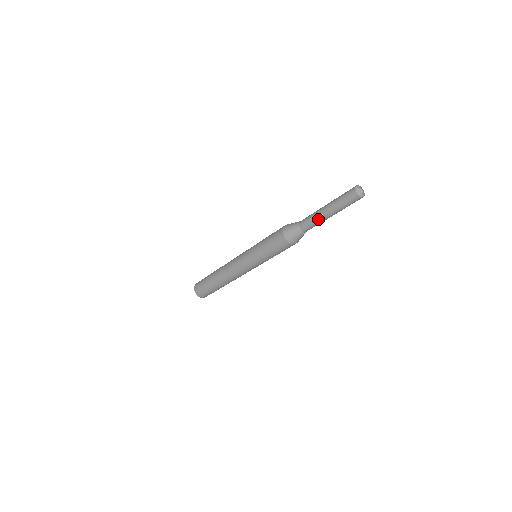
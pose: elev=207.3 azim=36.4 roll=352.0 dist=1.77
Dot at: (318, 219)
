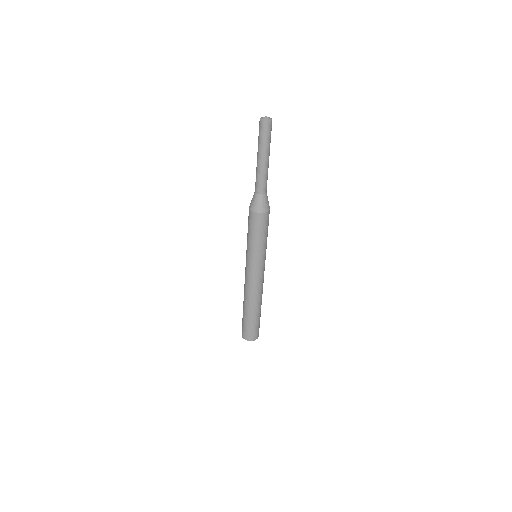
Dot at: (260, 171)
